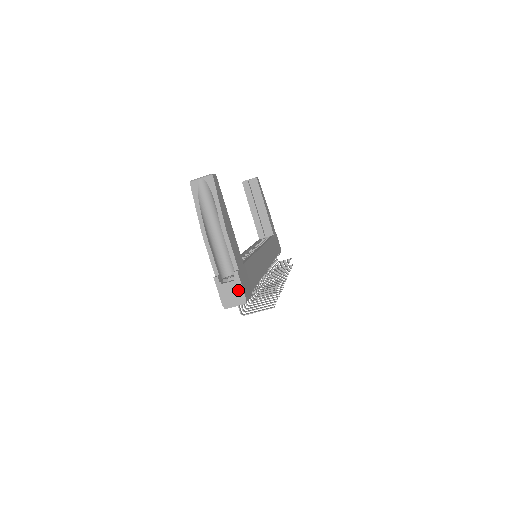
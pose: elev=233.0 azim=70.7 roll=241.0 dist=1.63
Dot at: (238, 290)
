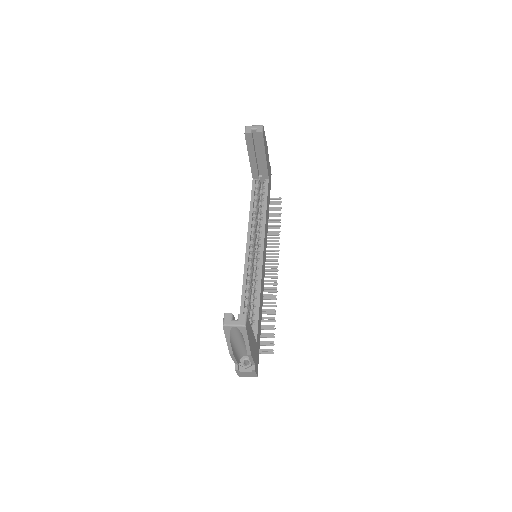
Dot at: (253, 374)
